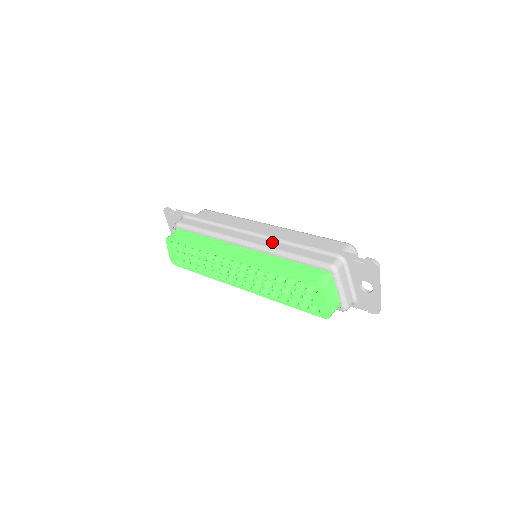
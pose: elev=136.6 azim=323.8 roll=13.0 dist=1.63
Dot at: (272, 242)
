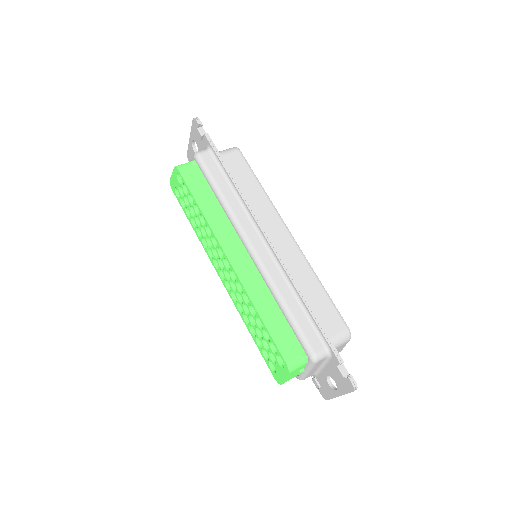
Dot at: (278, 273)
